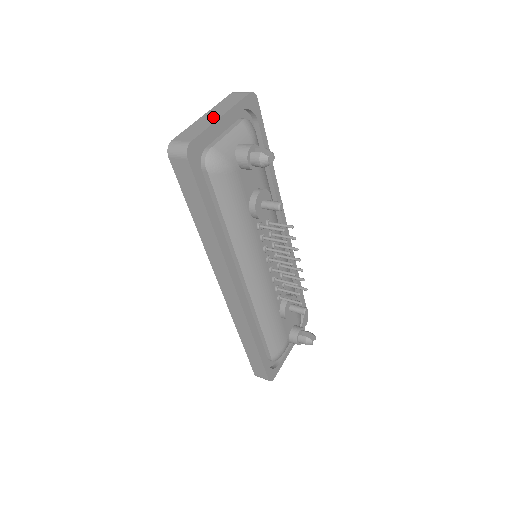
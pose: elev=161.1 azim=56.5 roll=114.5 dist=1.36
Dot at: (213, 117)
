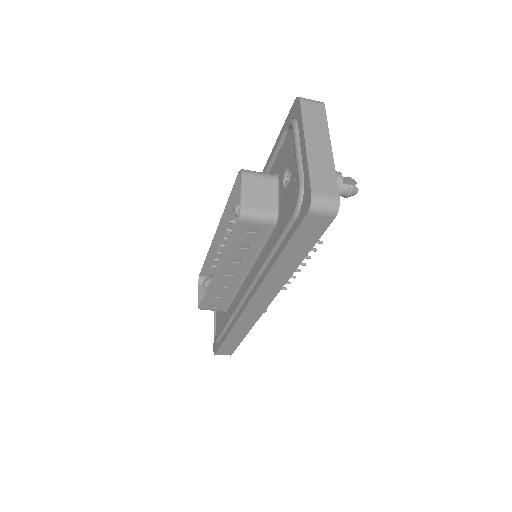
Dot at: (324, 150)
